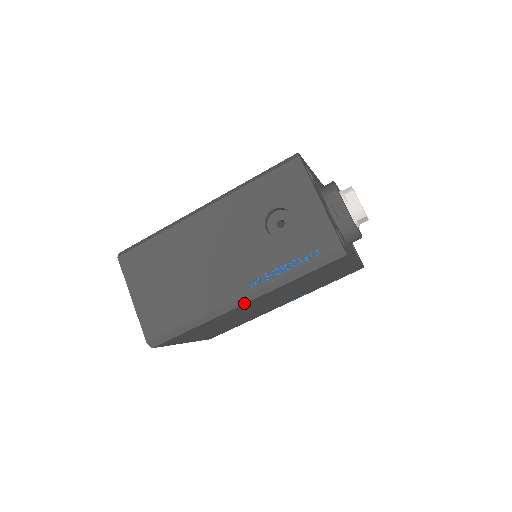
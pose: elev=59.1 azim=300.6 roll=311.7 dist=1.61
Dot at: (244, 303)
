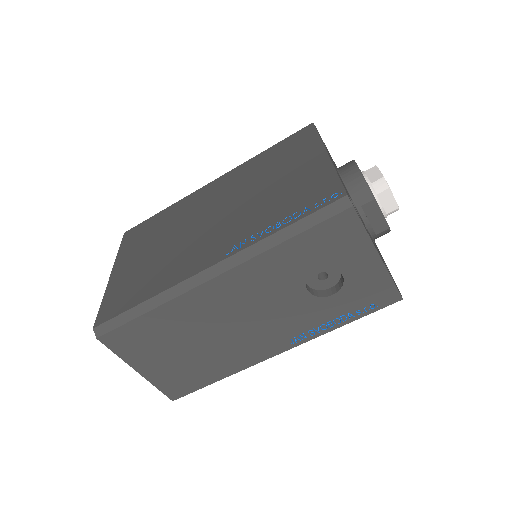
Dot at: occluded
